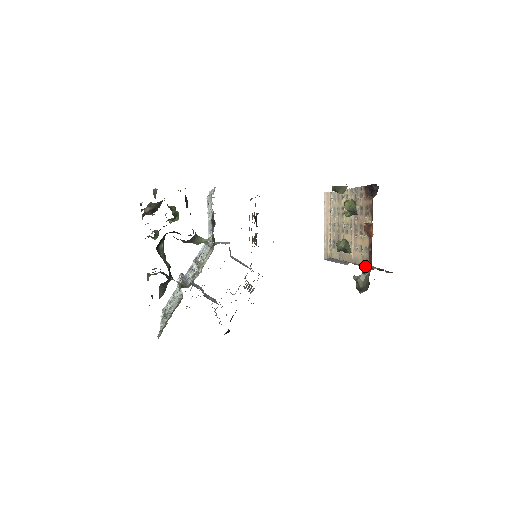
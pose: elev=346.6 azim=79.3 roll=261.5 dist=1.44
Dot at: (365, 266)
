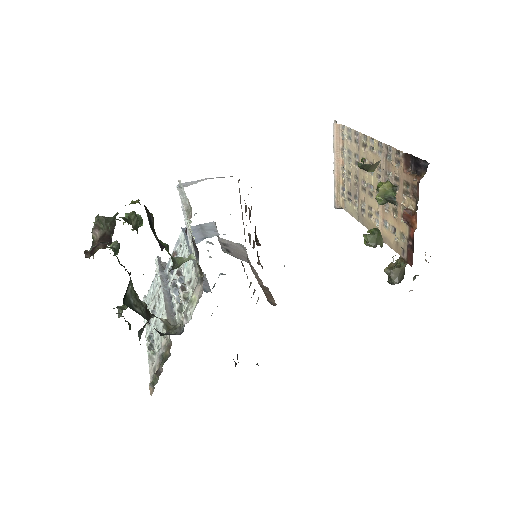
Dot at: (400, 257)
